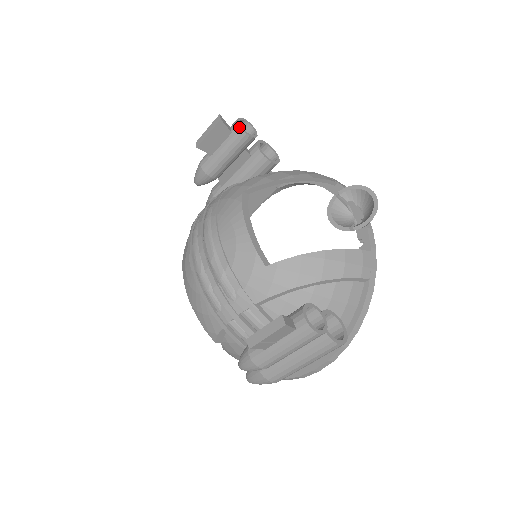
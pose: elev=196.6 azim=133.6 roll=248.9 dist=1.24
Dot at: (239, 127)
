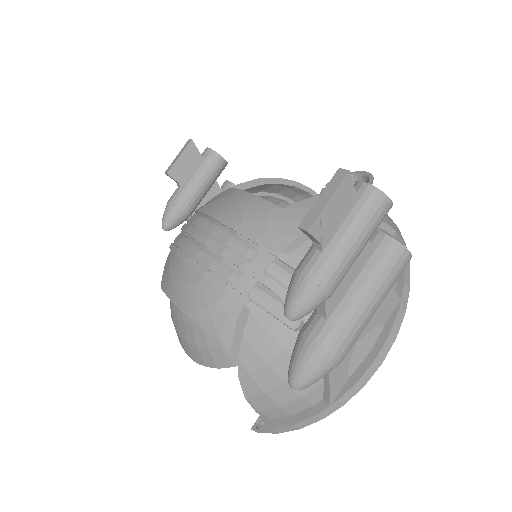
Dot at: (210, 150)
